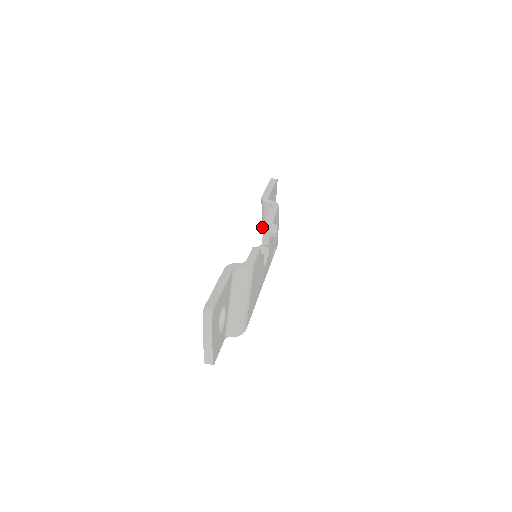
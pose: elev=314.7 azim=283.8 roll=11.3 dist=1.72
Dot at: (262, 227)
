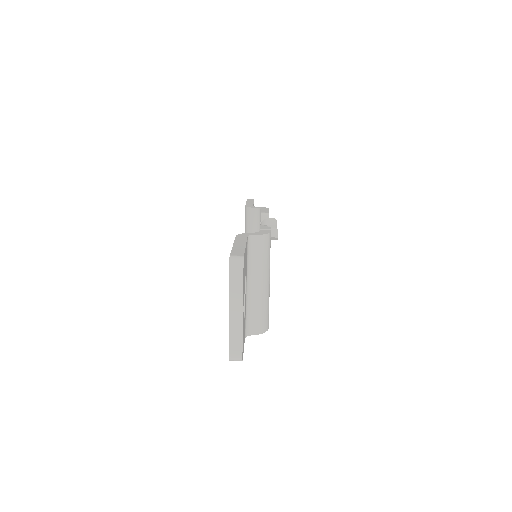
Dot at: occluded
